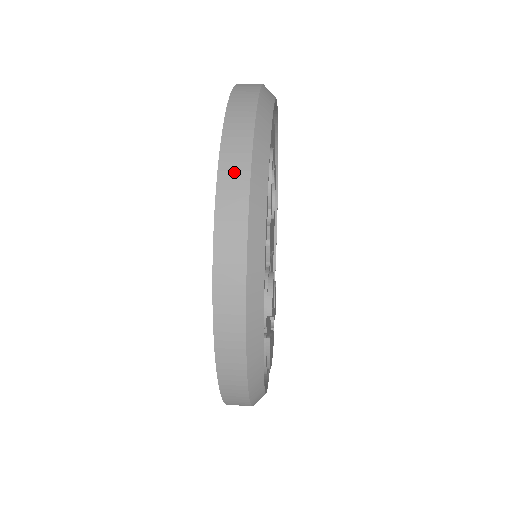
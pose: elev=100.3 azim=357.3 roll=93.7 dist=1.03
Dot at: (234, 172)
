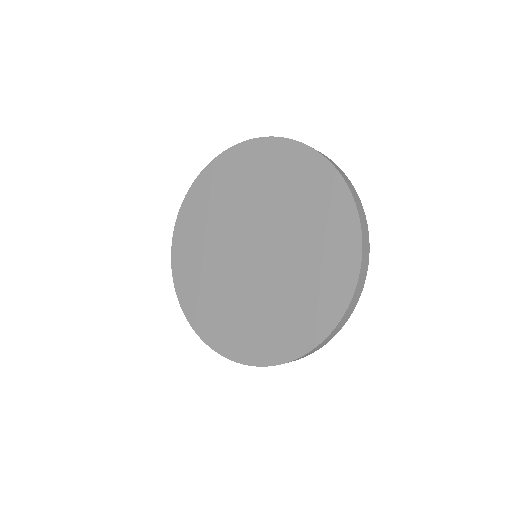
Dot at: (344, 321)
